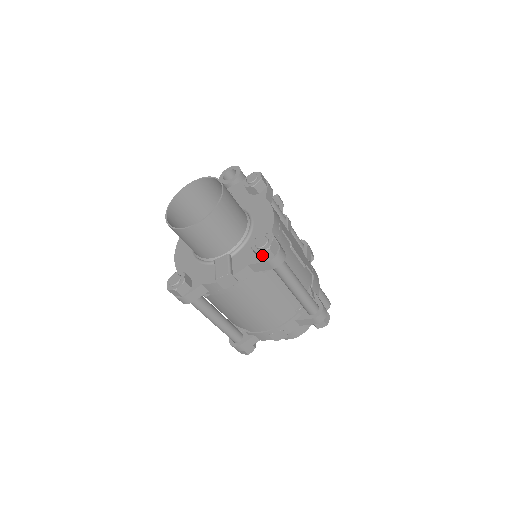
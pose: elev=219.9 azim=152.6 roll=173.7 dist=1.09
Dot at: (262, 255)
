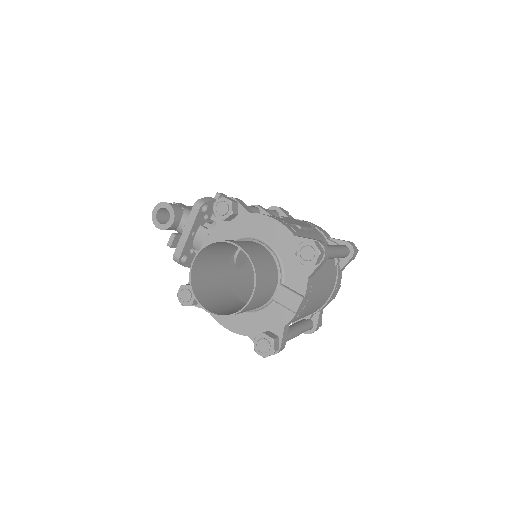
Dot at: (317, 262)
